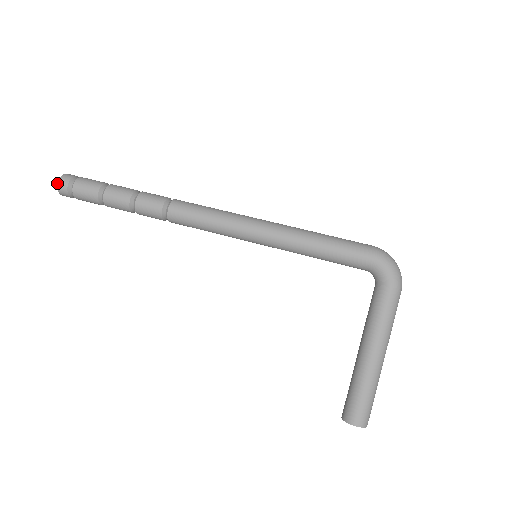
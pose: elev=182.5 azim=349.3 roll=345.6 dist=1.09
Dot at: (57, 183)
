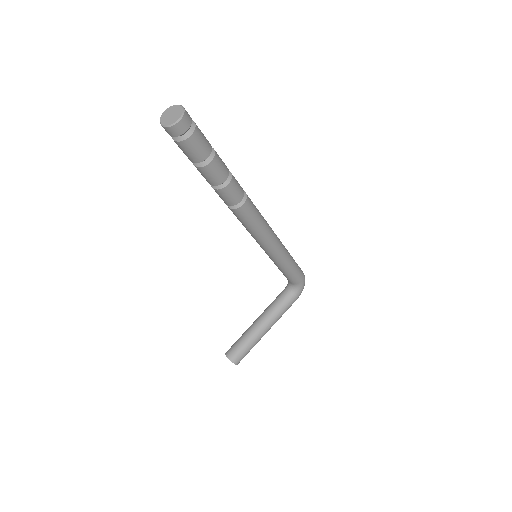
Dot at: (178, 120)
